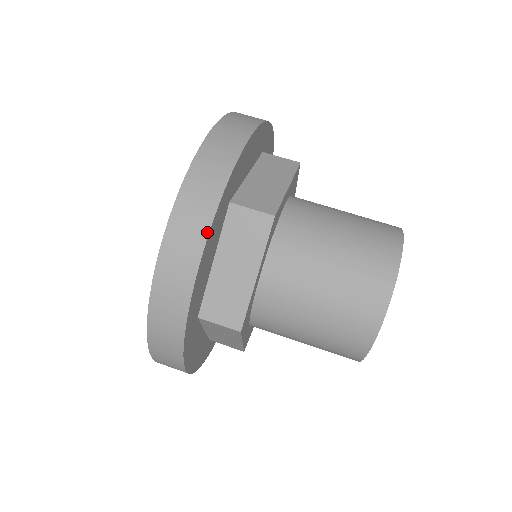
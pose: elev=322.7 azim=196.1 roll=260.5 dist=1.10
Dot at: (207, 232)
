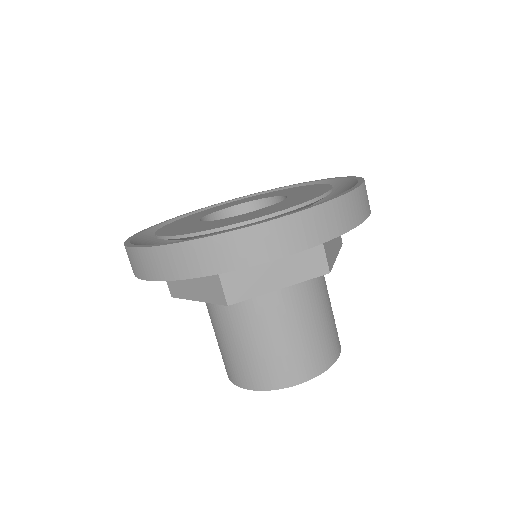
Dot at: (166, 279)
